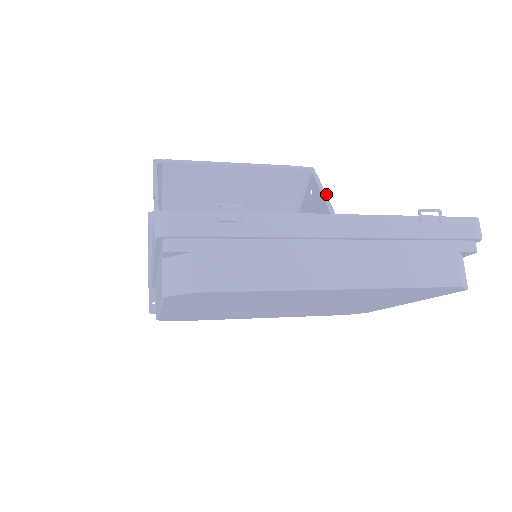
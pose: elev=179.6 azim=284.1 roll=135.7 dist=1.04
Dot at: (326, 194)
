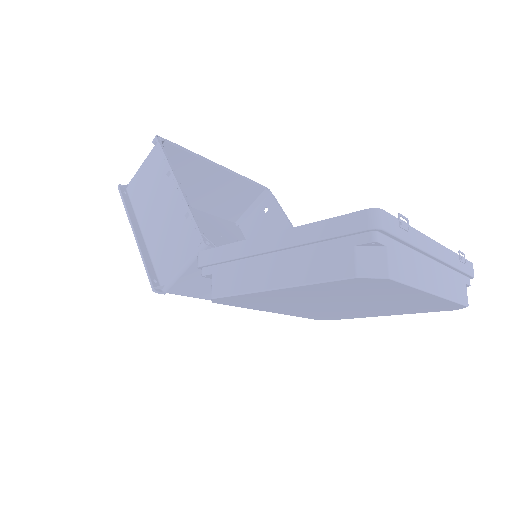
Dot at: occluded
